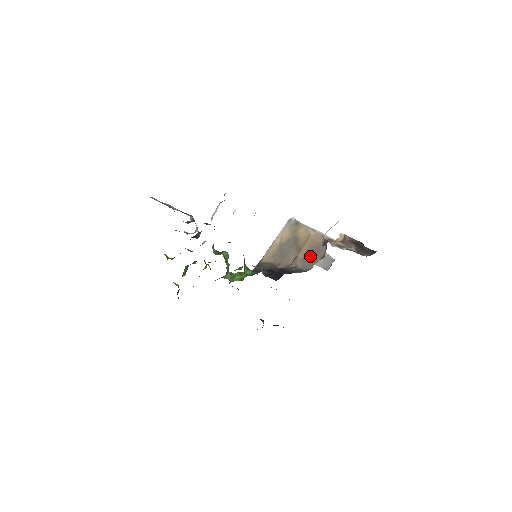
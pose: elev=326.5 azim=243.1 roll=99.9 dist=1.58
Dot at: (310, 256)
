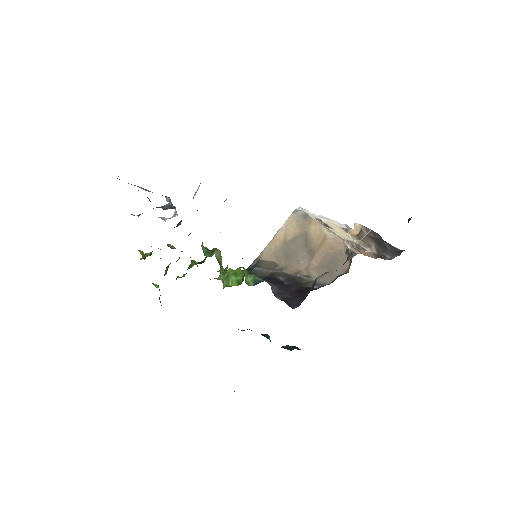
Dot at: (328, 266)
